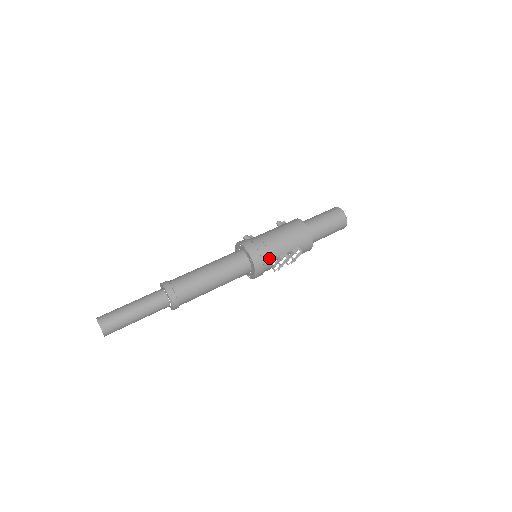
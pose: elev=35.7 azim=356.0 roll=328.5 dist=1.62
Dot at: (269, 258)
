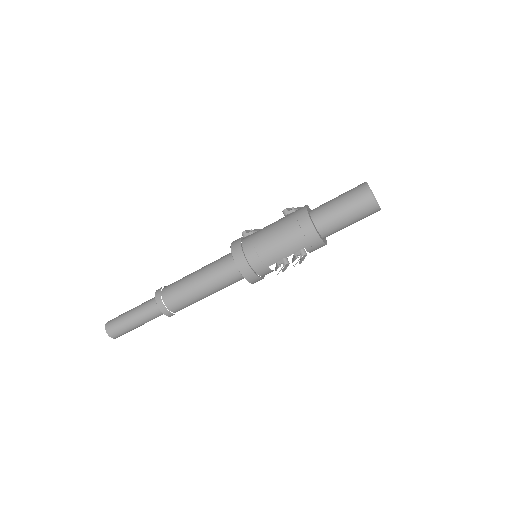
Dot at: (262, 266)
